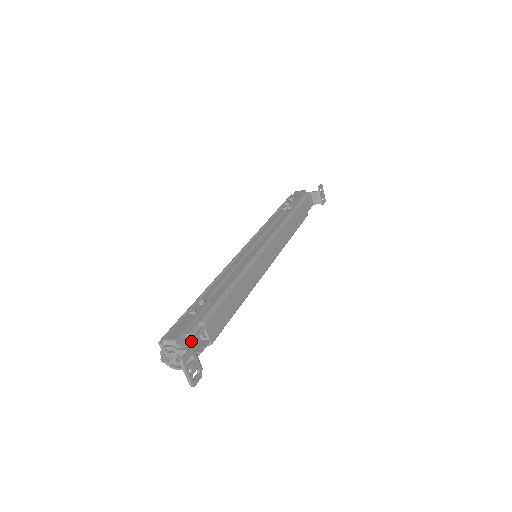
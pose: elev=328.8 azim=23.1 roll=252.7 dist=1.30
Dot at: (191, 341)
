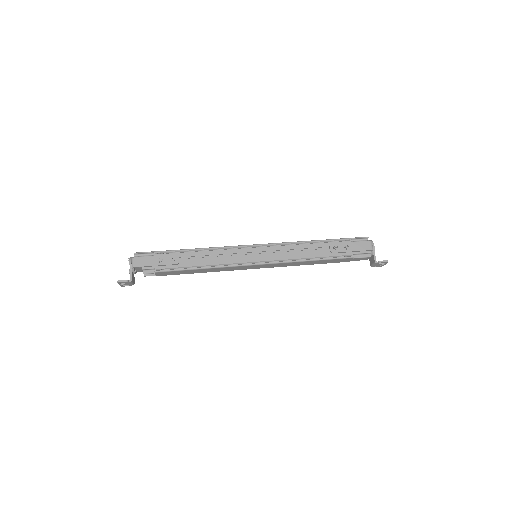
Dot at: occluded
